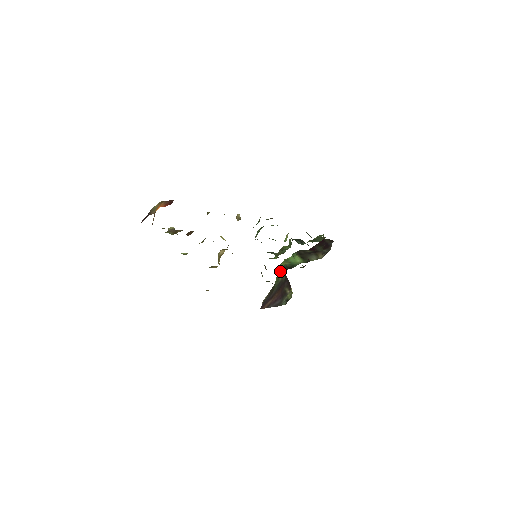
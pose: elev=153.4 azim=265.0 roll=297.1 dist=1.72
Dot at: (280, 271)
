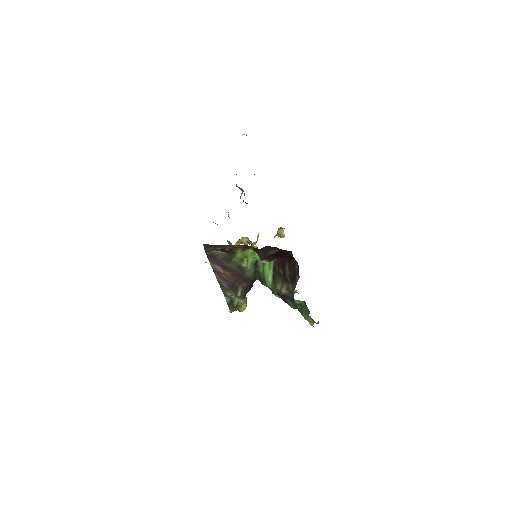
Dot at: (250, 256)
